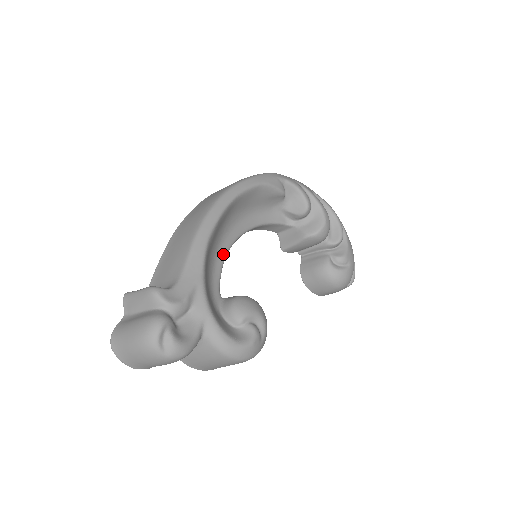
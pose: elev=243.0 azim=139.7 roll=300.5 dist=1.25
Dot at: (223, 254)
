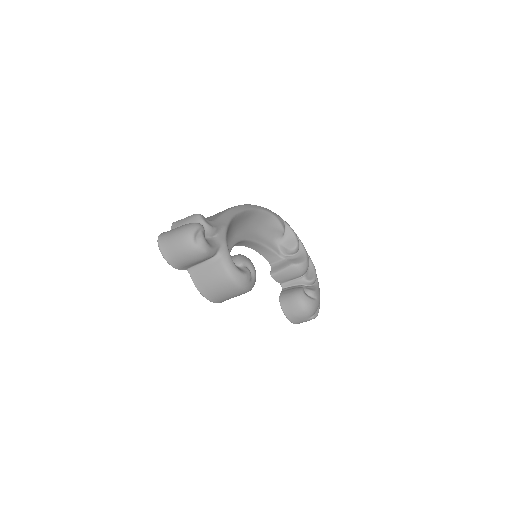
Dot at: (237, 239)
